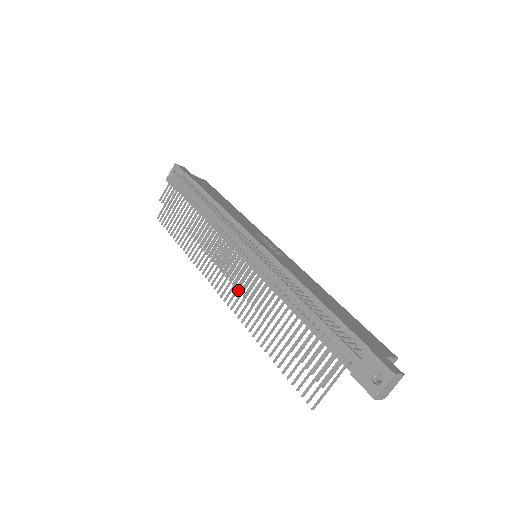
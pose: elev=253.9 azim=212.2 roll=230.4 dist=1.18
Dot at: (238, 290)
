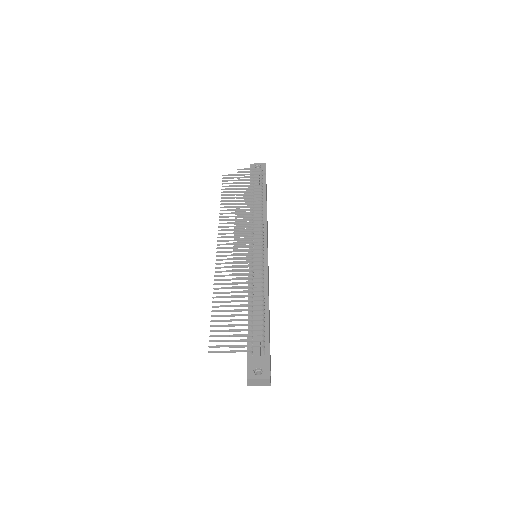
Dot at: occluded
